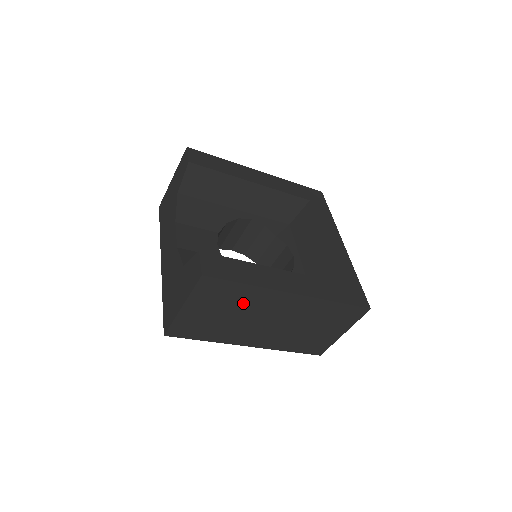
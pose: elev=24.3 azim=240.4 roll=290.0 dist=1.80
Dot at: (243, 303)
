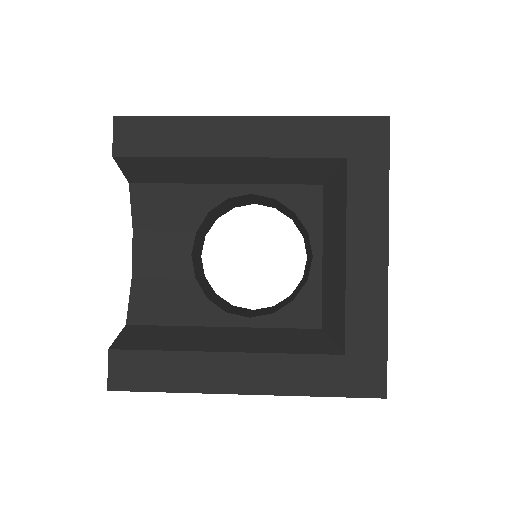
Dot at: occluded
